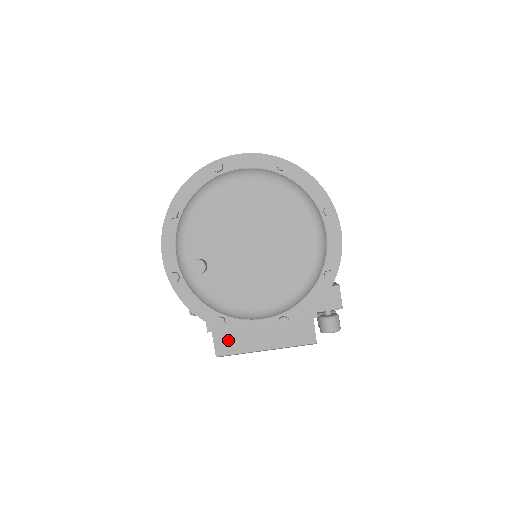
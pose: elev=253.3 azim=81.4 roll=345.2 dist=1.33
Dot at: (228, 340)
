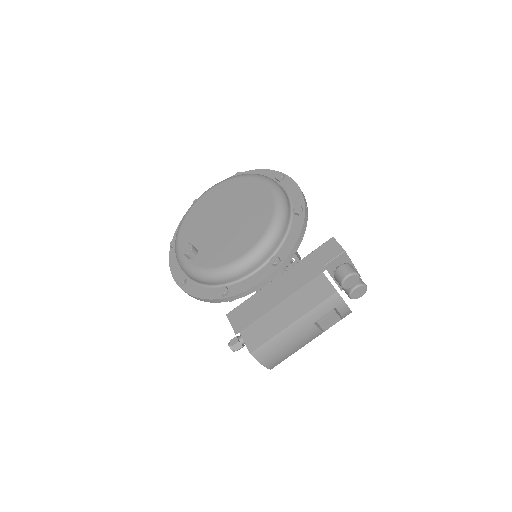
Dot at: (256, 332)
